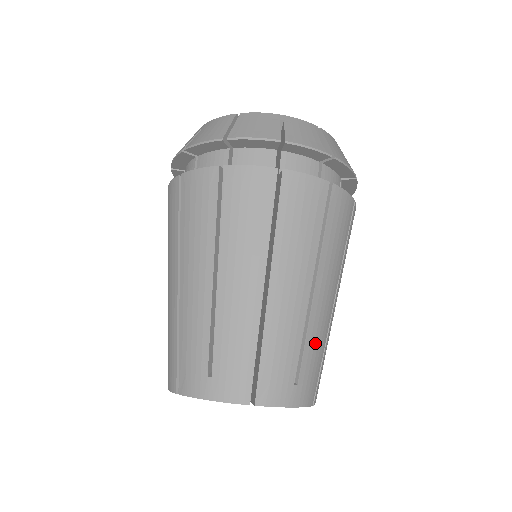
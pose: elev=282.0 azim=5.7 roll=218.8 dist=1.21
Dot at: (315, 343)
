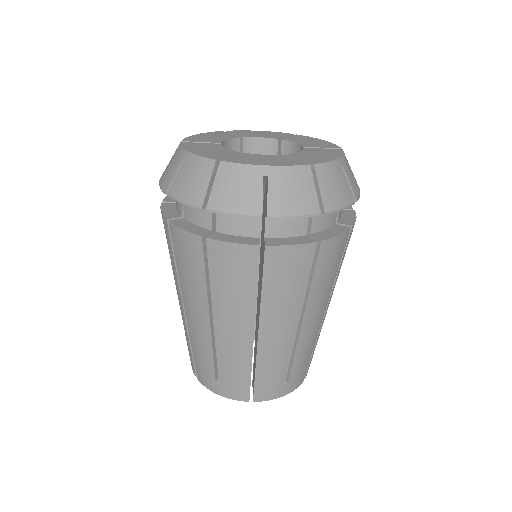
Dot at: (304, 354)
